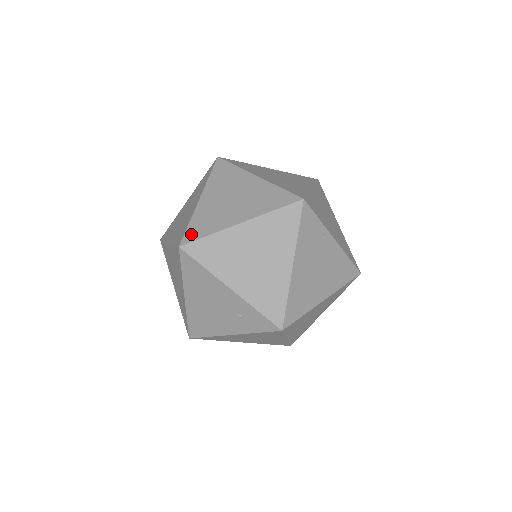
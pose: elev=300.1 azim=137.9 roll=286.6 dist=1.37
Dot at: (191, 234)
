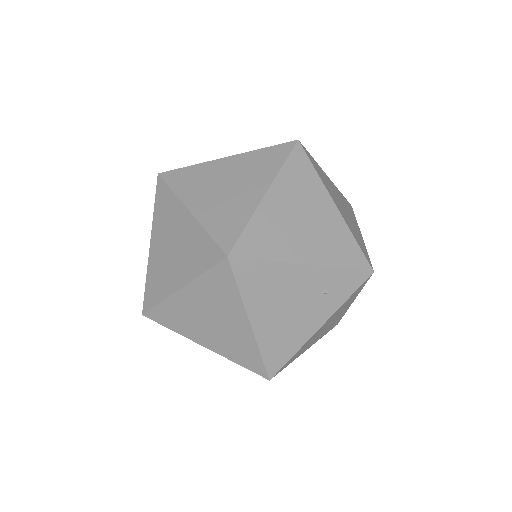
Dot at: (225, 238)
